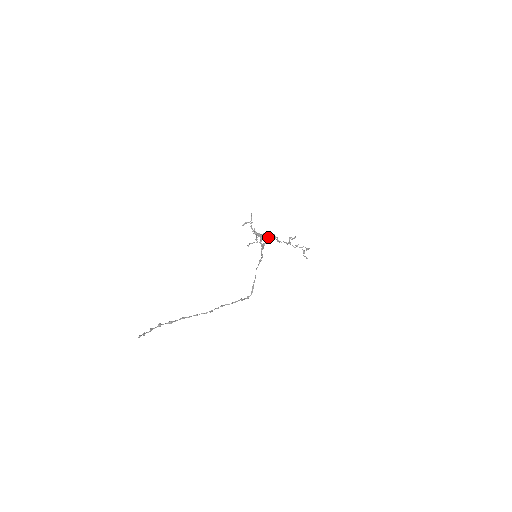
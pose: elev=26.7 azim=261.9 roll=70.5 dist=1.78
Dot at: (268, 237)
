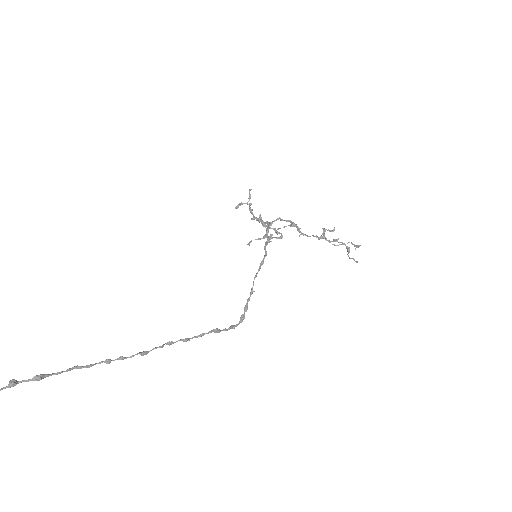
Dot at: occluded
